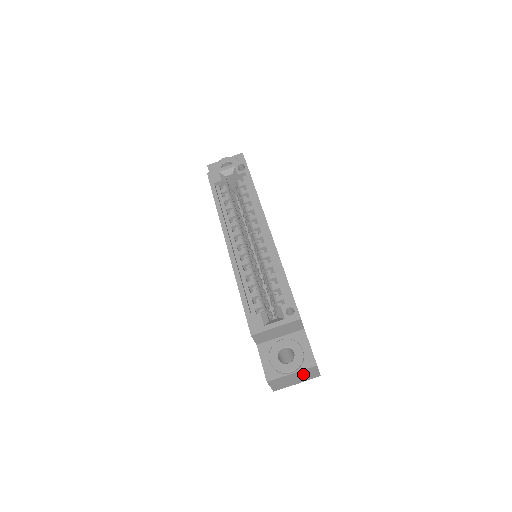
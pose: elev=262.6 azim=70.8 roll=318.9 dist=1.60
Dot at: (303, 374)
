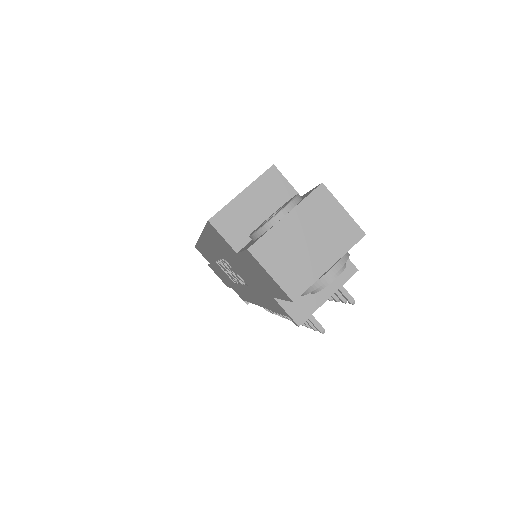
Dot at: (316, 222)
